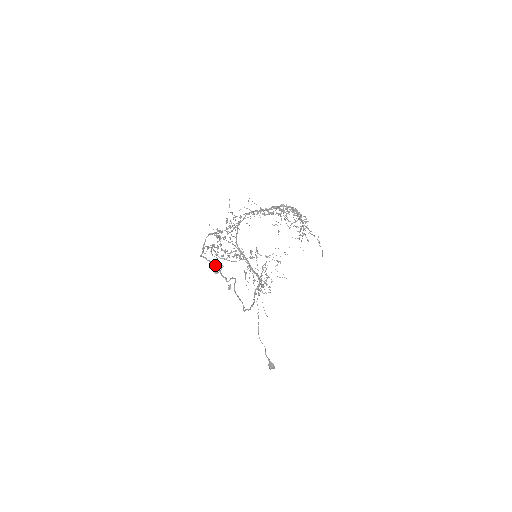
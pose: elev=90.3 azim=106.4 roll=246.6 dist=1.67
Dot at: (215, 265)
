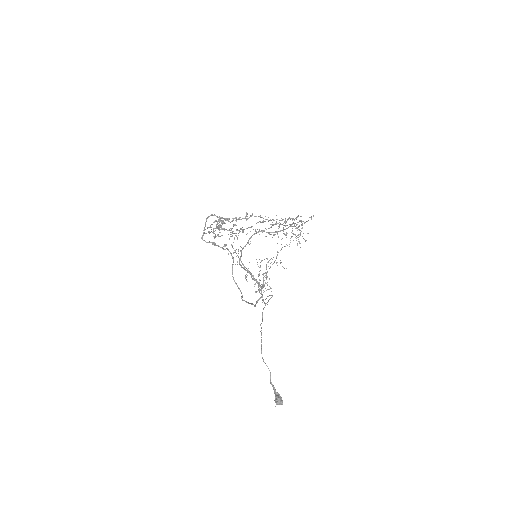
Dot at: occluded
